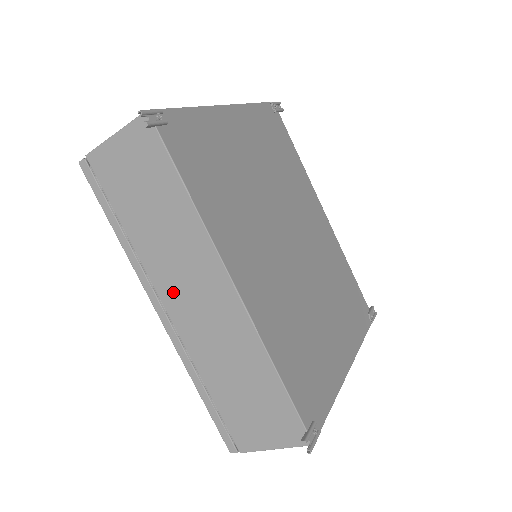
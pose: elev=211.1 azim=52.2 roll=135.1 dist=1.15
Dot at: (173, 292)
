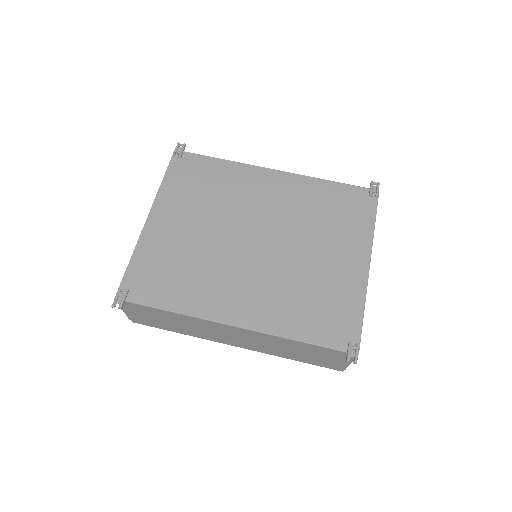
Dot at: (225, 339)
